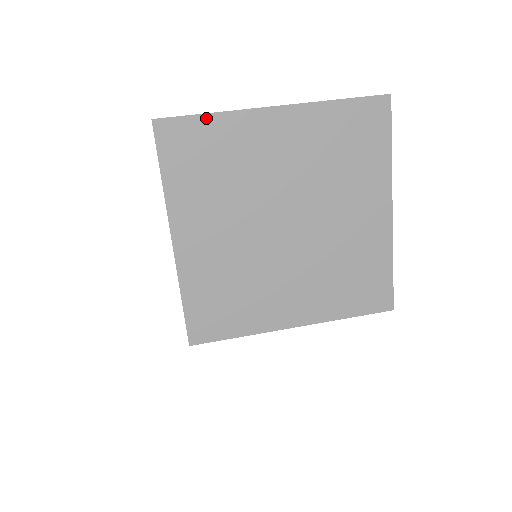
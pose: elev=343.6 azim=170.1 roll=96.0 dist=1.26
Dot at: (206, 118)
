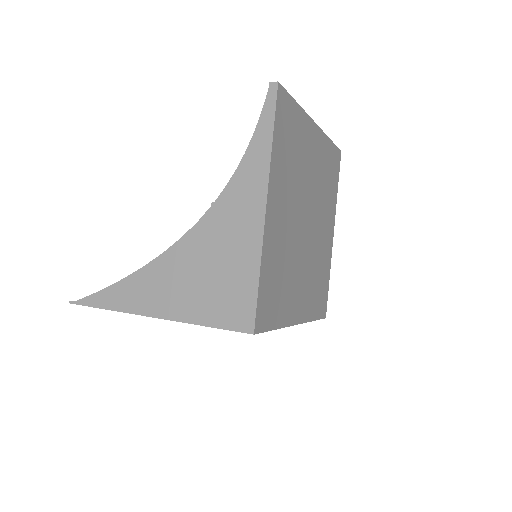
Dot at: (296, 106)
